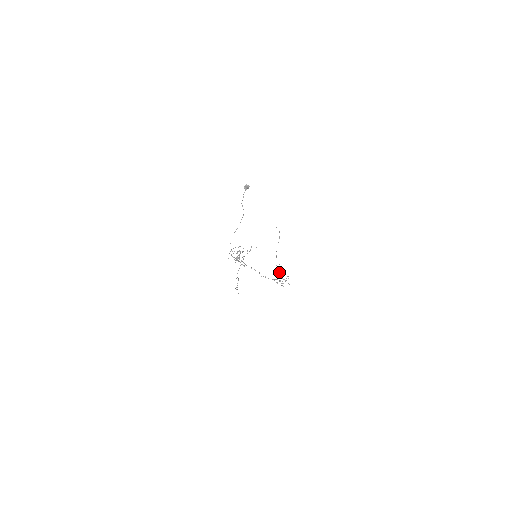
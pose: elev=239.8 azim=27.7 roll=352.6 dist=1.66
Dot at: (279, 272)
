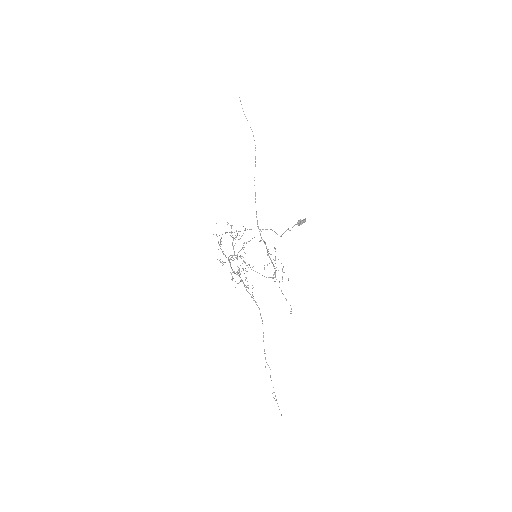
Dot at: (276, 267)
